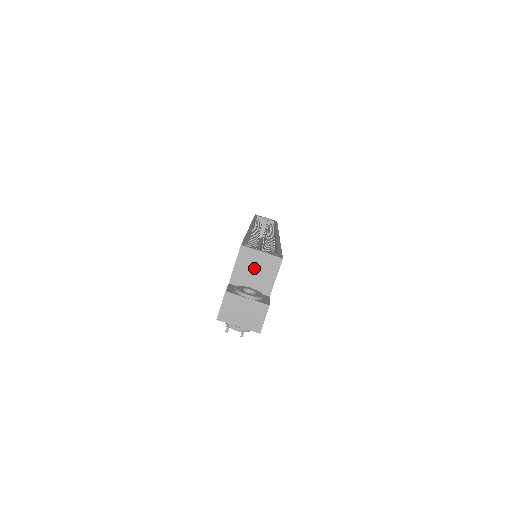
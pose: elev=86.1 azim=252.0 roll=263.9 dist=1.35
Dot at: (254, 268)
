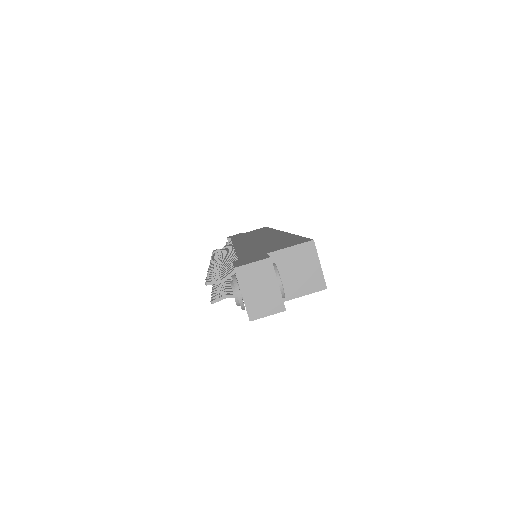
Dot at: (299, 268)
